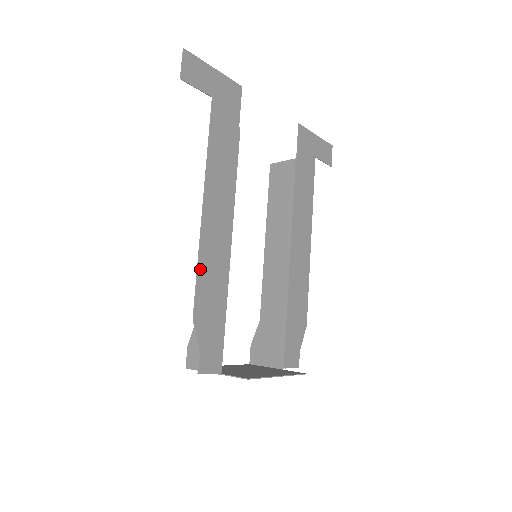
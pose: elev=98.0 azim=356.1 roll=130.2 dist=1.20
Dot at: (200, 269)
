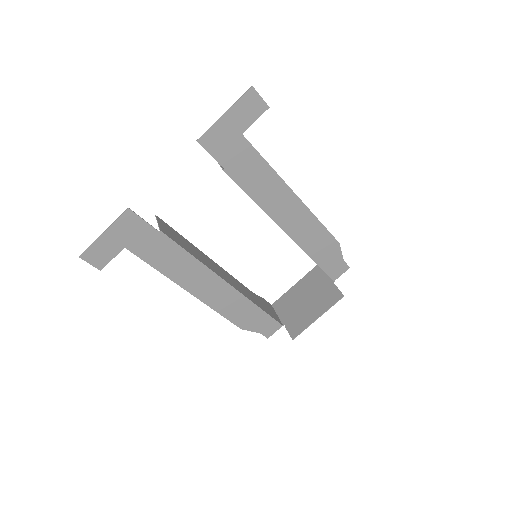
Dot at: (222, 313)
